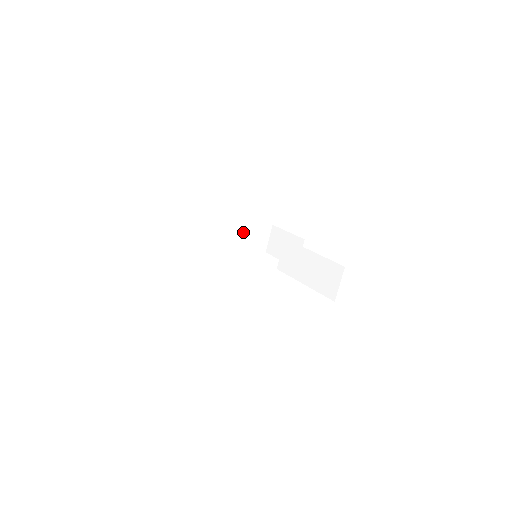
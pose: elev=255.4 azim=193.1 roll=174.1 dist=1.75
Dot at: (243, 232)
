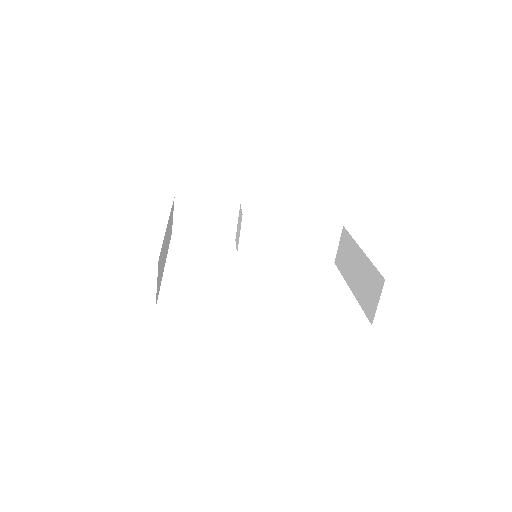
Dot at: (169, 225)
